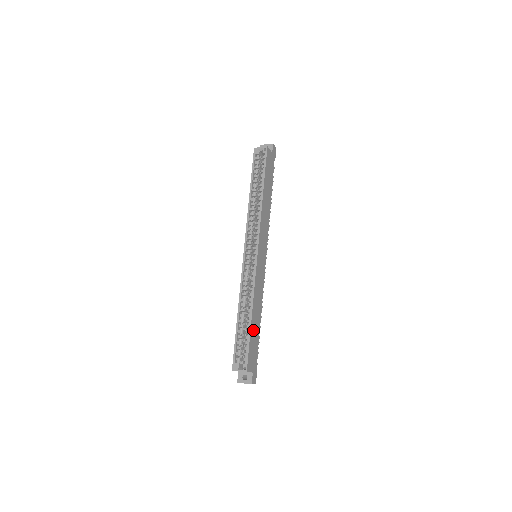
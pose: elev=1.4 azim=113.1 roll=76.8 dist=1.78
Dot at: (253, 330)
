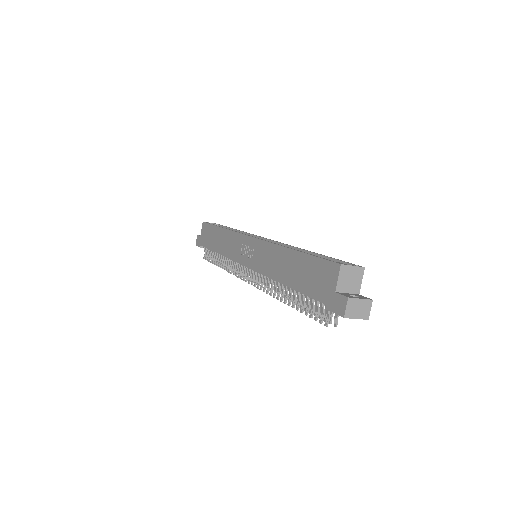
Dot at: occluded
